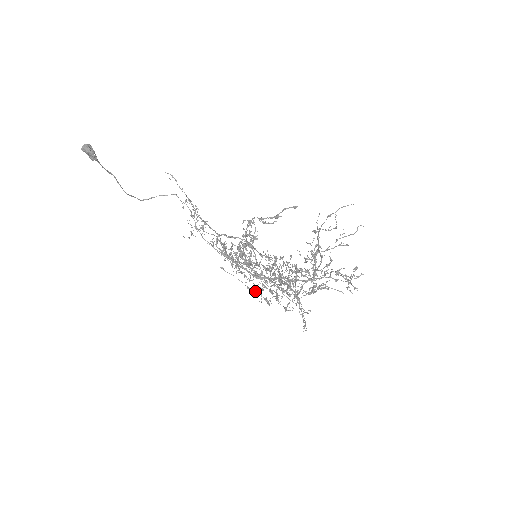
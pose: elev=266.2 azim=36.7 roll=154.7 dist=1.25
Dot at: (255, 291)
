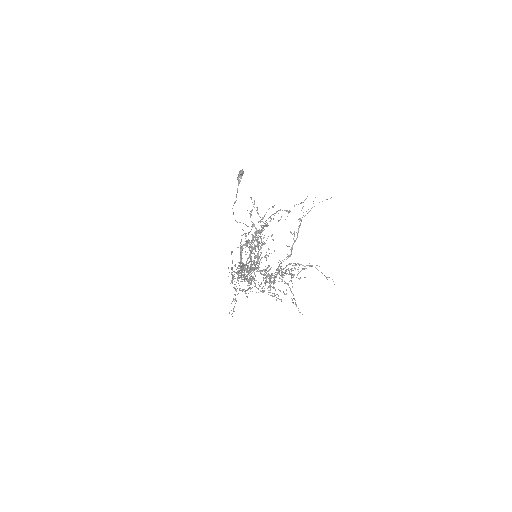
Dot at: (233, 271)
